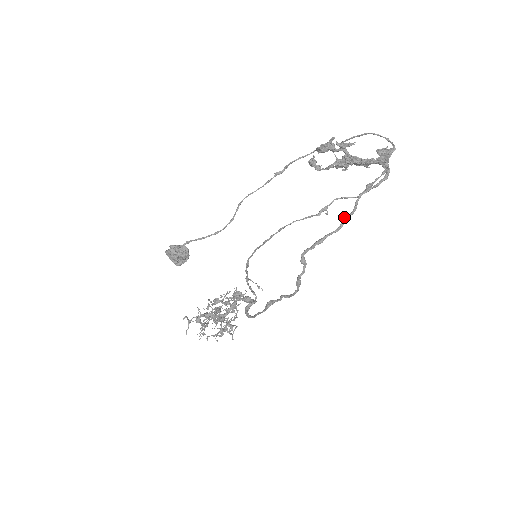
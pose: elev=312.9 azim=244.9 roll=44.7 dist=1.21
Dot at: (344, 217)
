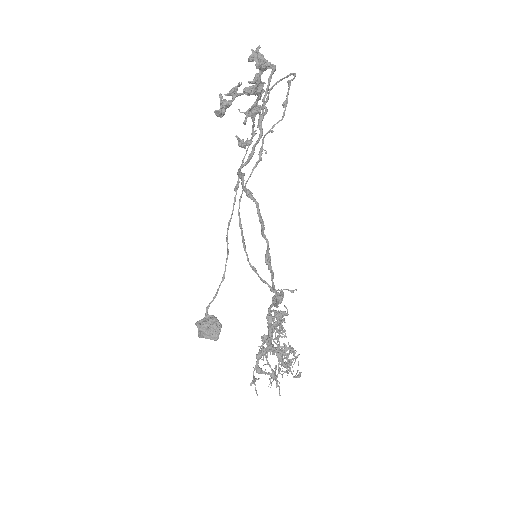
Dot at: (258, 121)
